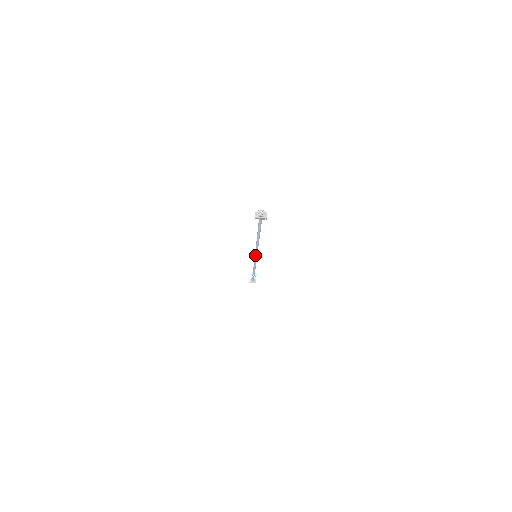
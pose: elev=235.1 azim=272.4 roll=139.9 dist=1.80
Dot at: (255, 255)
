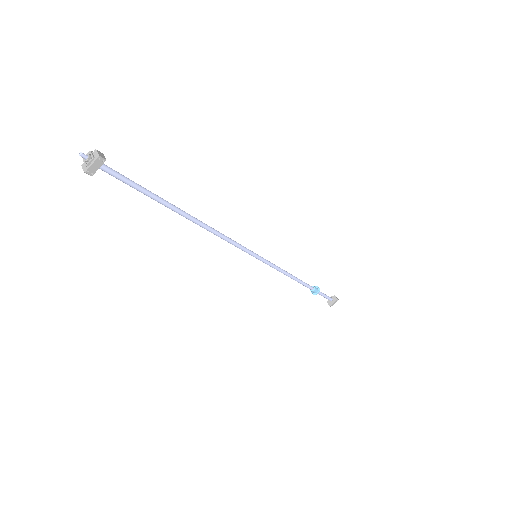
Dot at: occluded
